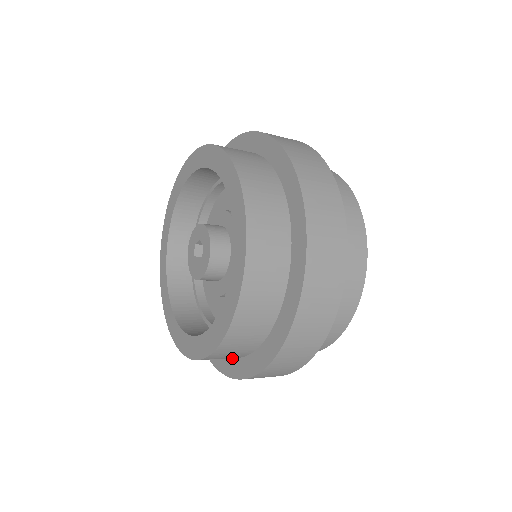
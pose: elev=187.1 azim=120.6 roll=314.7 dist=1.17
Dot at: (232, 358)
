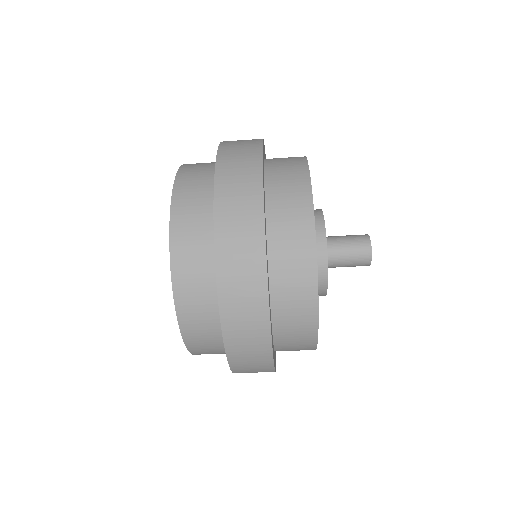
Dot at: occluded
